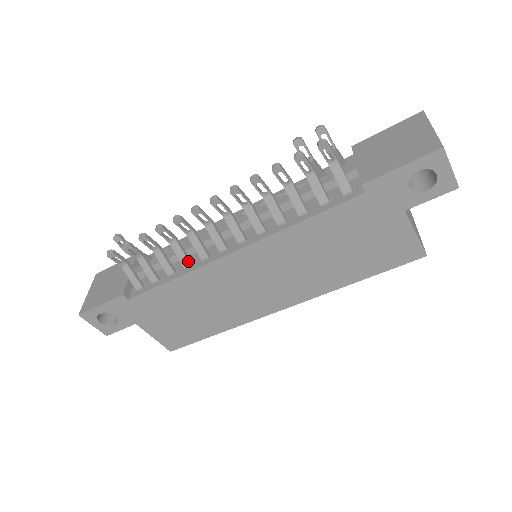
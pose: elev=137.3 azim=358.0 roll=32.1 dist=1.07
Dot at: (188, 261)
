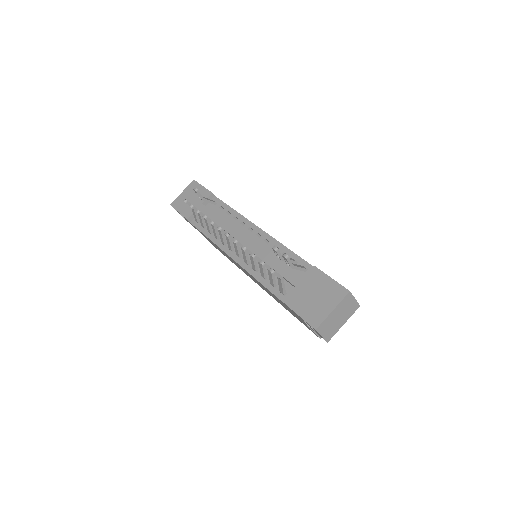
Dot at: (217, 237)
